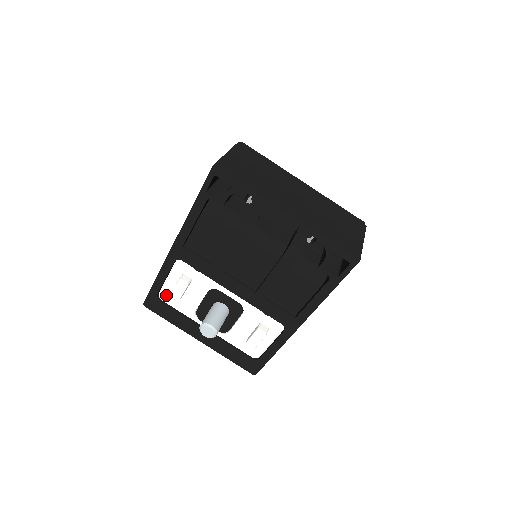
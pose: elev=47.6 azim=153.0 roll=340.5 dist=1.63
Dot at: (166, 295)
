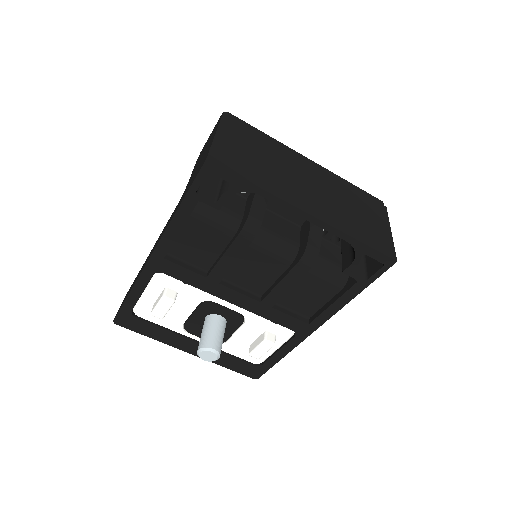
Dot at: (143, 311)
